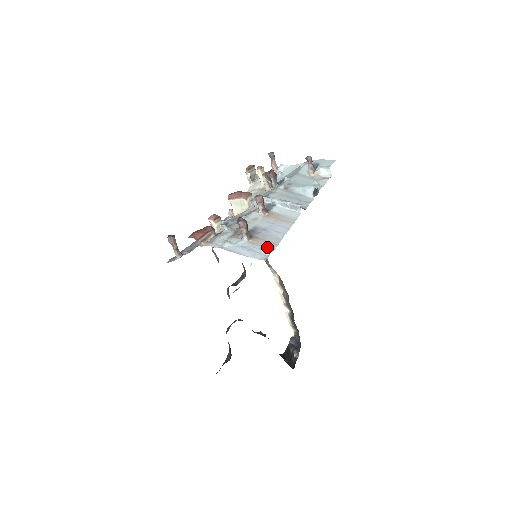
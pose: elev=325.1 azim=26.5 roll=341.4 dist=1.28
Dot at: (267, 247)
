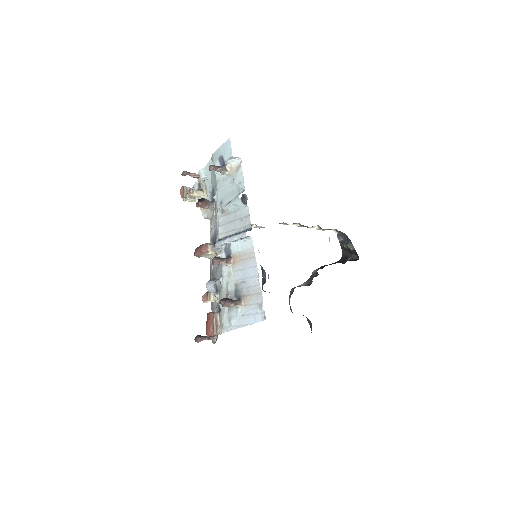
Dot at: (257, 302)
